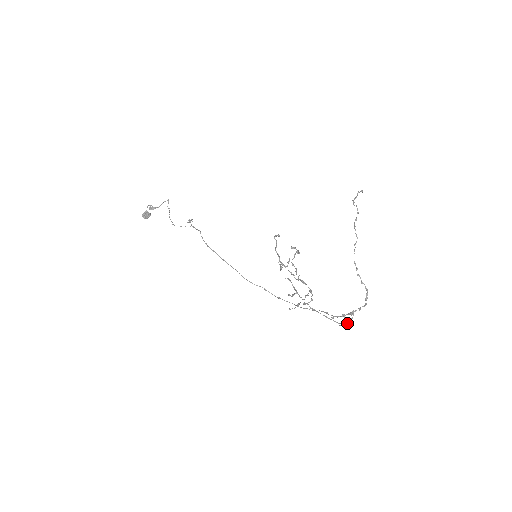
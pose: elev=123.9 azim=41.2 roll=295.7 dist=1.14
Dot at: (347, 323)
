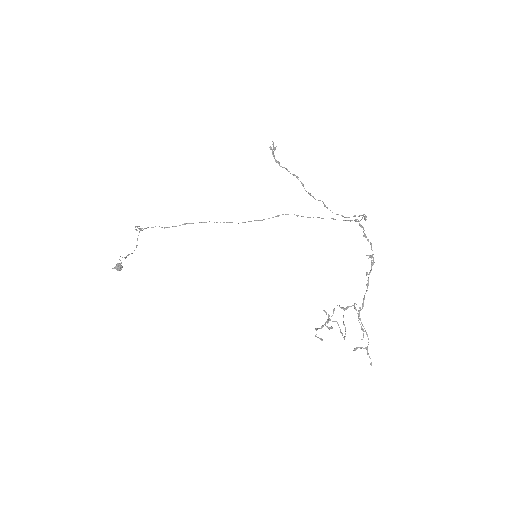
Dot at: occluded
